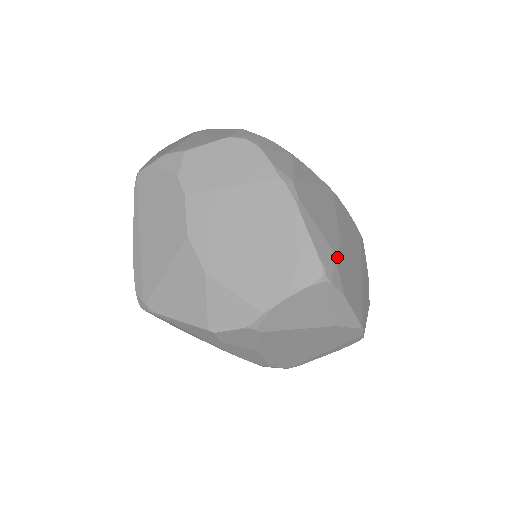
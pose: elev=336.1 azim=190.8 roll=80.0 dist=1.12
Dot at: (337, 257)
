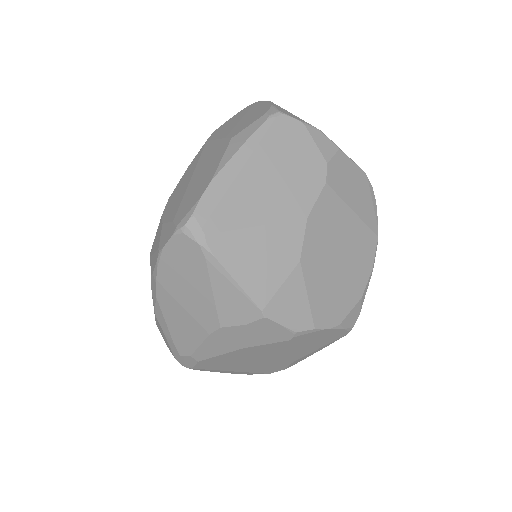
Dot at: occluded
